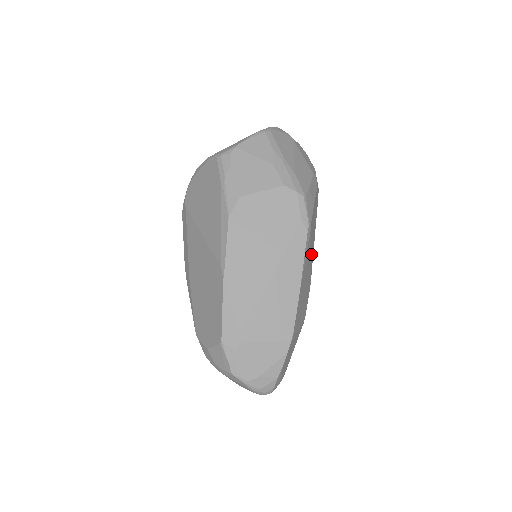
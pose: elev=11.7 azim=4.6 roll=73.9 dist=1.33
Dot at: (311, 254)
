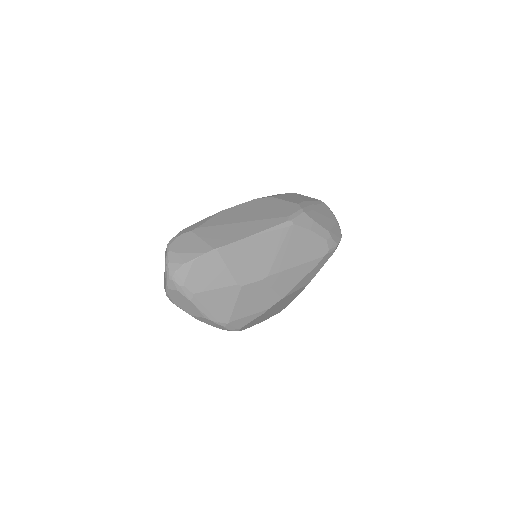
Dot at: (282, 254)
